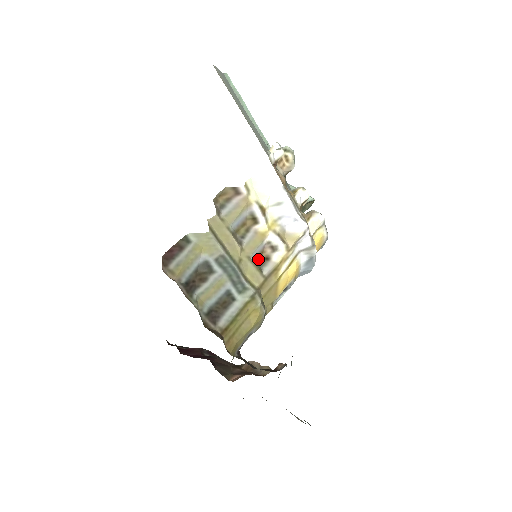
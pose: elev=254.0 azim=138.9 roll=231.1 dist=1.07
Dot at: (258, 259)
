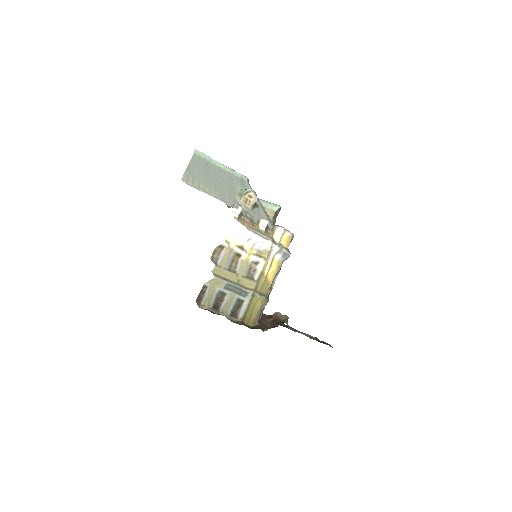
Dot at: (249, 273)
